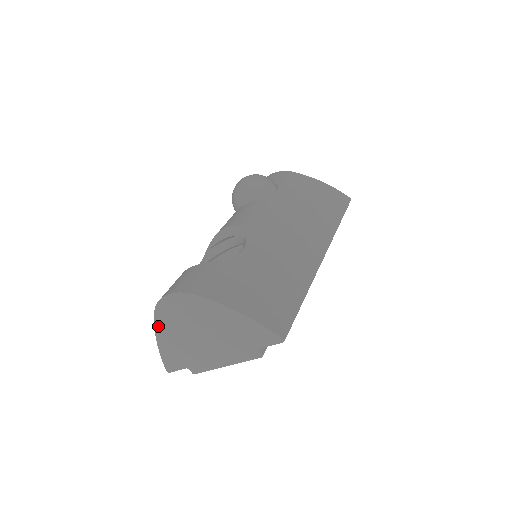
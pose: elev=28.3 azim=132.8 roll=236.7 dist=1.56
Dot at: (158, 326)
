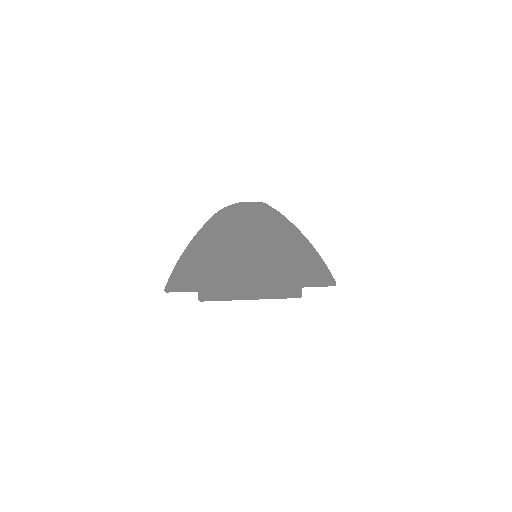
Dot at: (204, 231)
